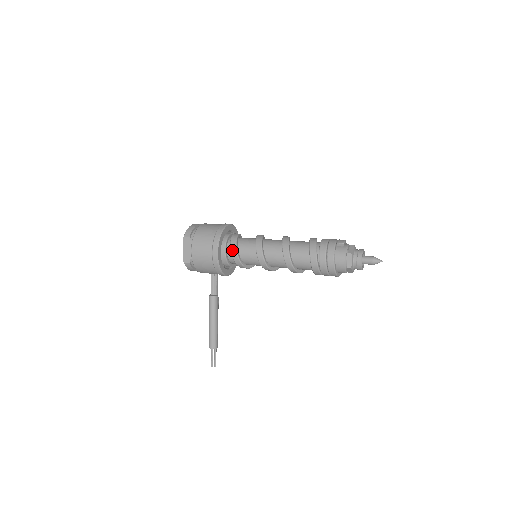
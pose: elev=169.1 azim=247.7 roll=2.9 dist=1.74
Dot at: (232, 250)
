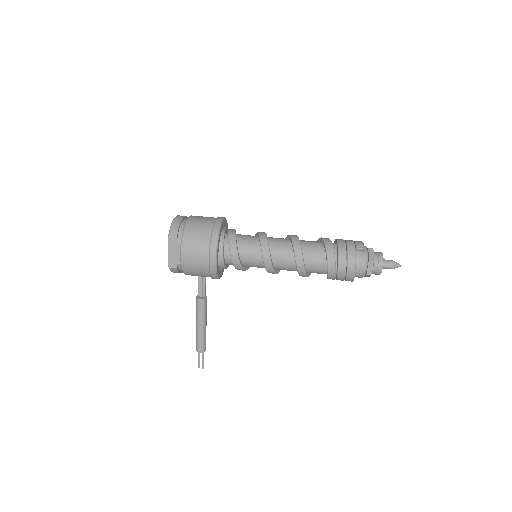
Dot at: (232, 254)
